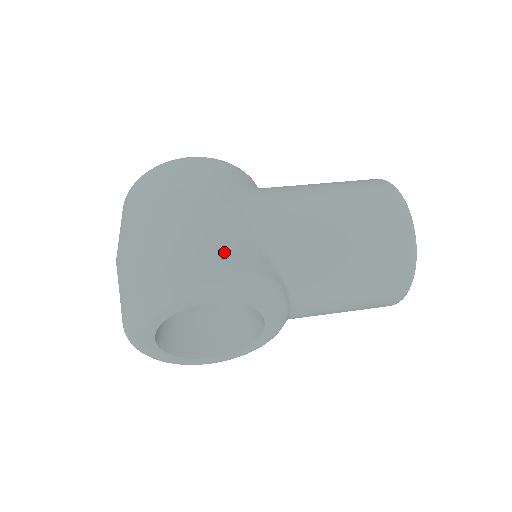
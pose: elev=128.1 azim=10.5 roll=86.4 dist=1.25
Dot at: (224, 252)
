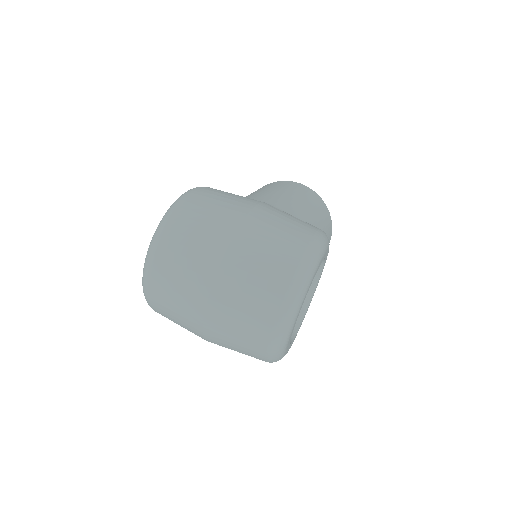
Dot at: (306, 223)
